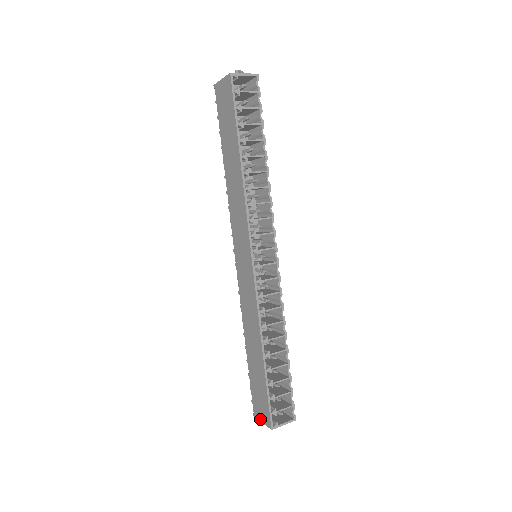
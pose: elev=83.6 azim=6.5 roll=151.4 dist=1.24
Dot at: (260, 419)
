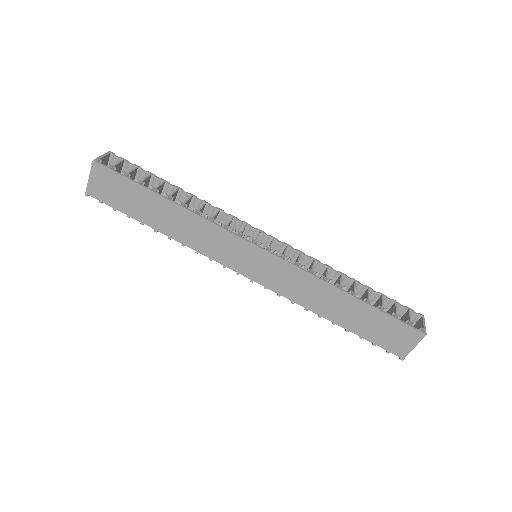
Dot at: (410, 349)
